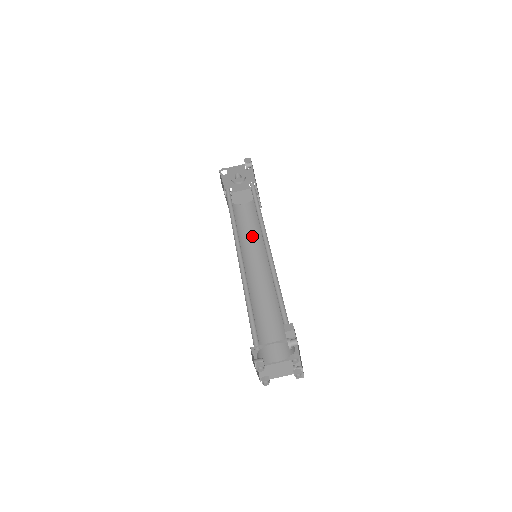
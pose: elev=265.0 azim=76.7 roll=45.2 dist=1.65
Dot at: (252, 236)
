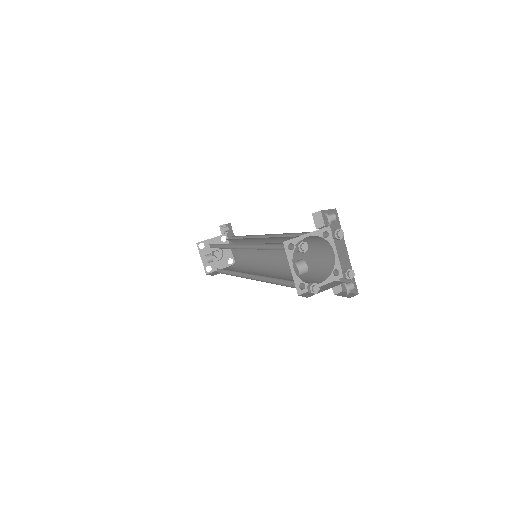
Dot at: (245, 270)
